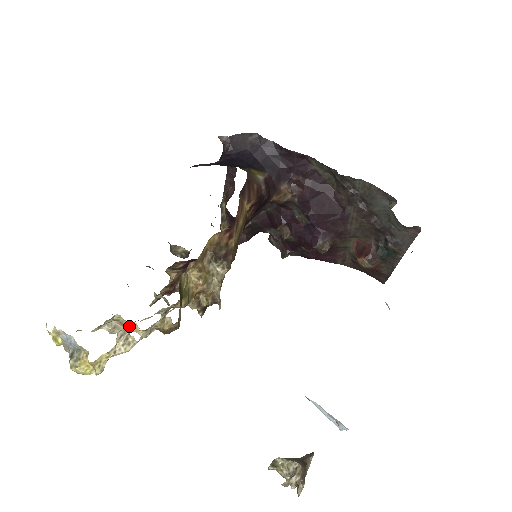
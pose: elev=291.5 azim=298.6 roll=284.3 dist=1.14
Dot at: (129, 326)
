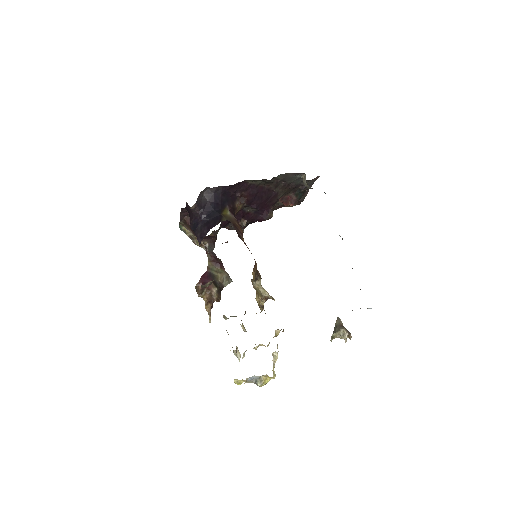
Dot at: occluded
